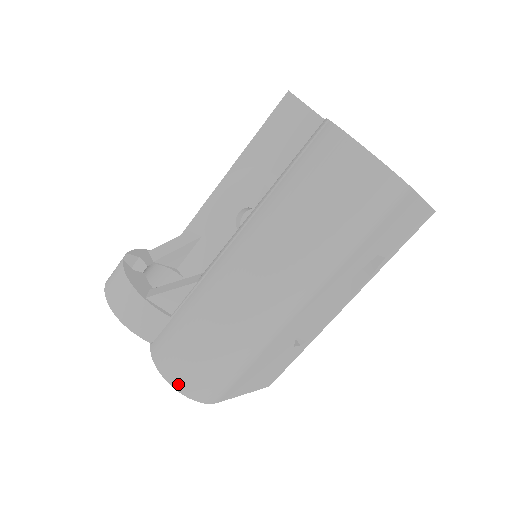
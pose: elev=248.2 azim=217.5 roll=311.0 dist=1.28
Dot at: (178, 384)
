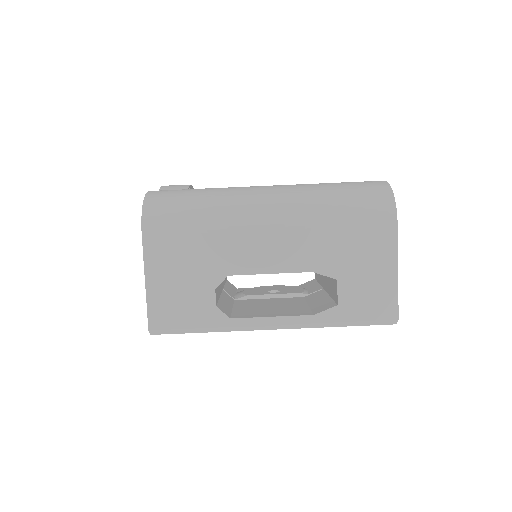
Dot at: (151, 195)
